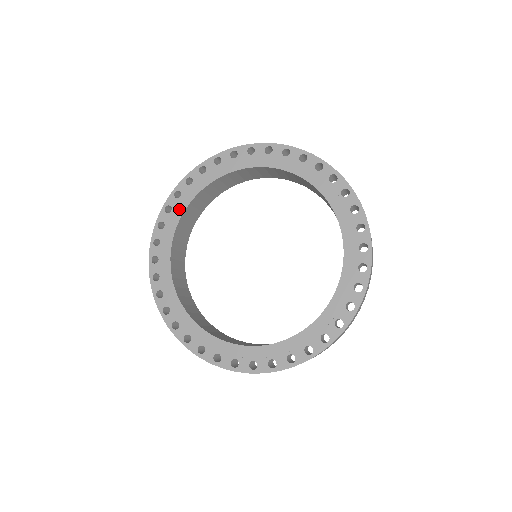
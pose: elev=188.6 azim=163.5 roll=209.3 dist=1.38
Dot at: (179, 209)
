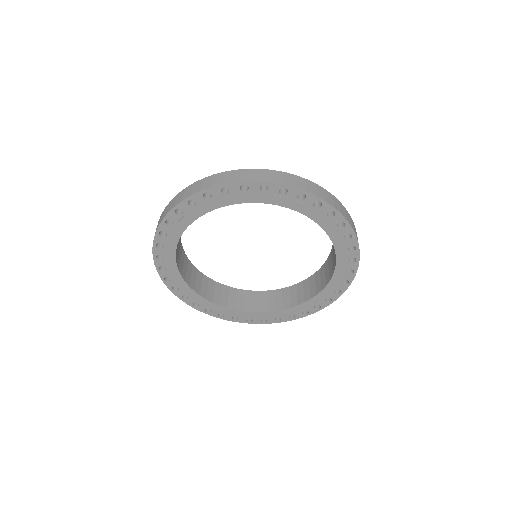
Dot at: (234, 199)
